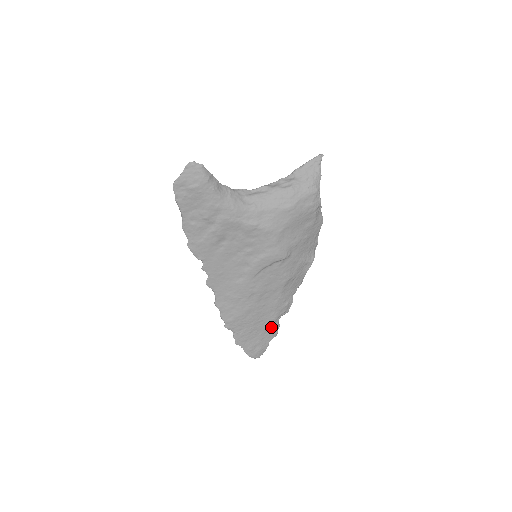
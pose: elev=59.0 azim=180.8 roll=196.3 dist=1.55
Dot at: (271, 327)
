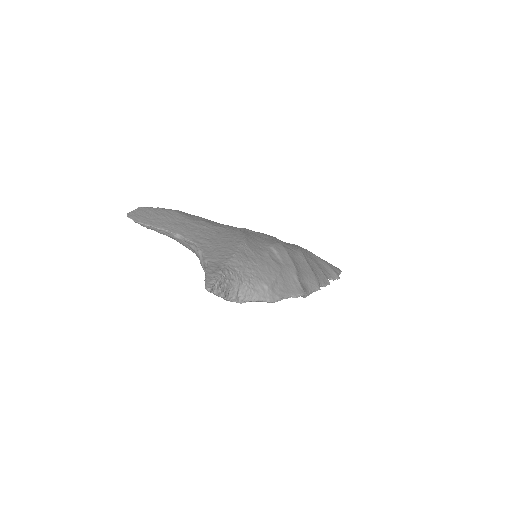
Dot at: occluded
